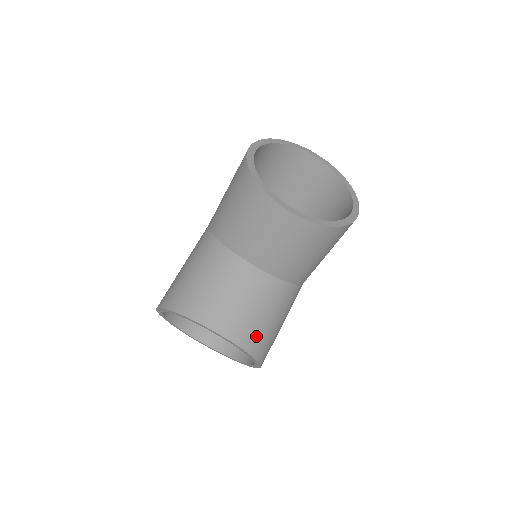
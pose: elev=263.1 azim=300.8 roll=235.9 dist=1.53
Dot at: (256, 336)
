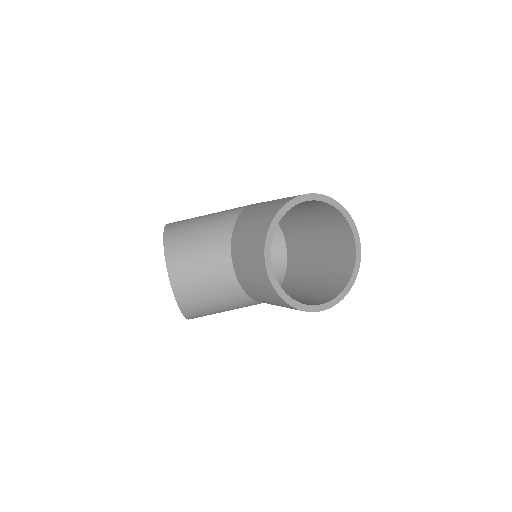
Dot at: (194, 305)
